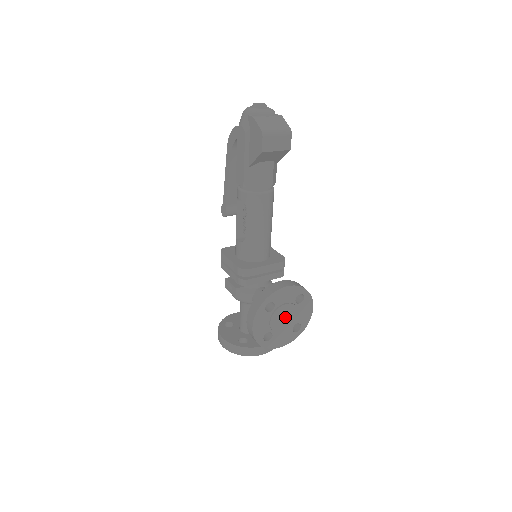
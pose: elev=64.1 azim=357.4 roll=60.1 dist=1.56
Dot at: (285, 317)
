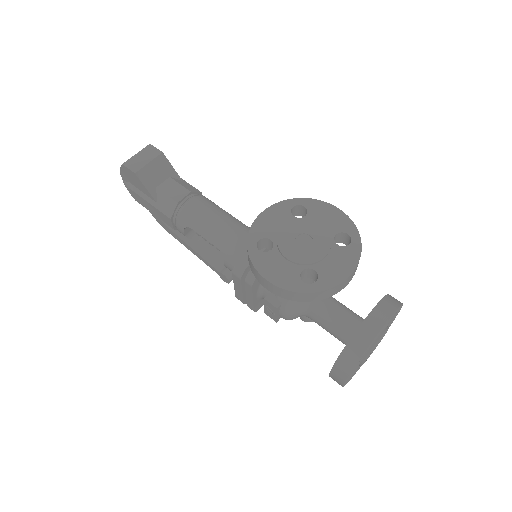
Dot at: (304, 240)
